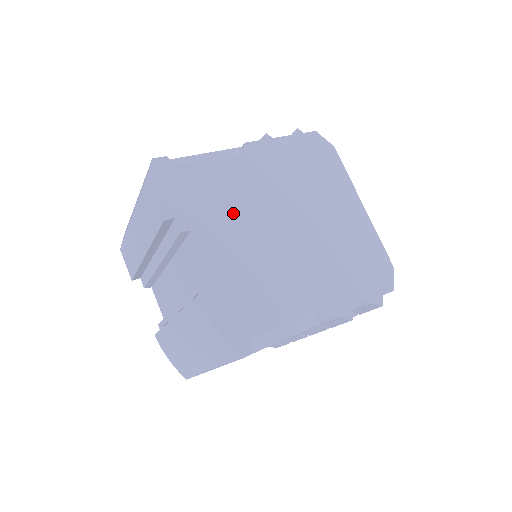
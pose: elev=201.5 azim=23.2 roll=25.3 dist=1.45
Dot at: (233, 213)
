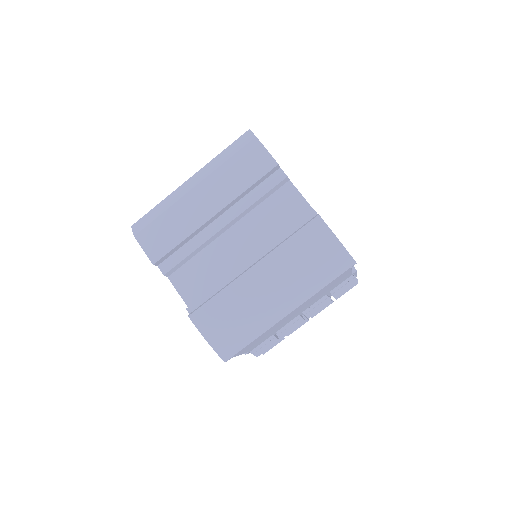
Dot at: occluded
